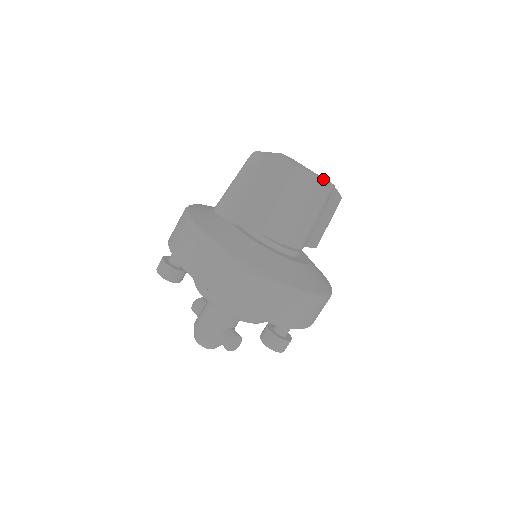
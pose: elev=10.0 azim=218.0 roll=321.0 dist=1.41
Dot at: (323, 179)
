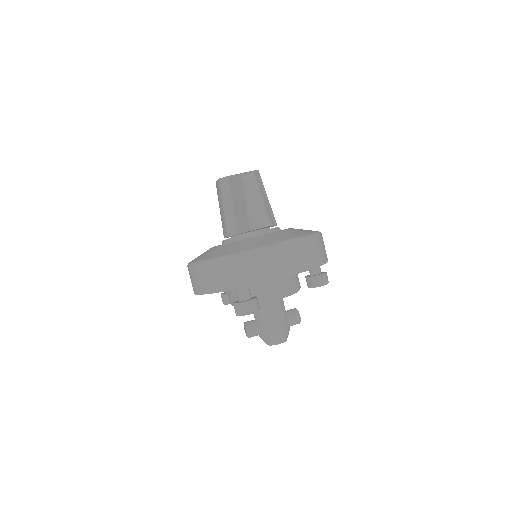
Dot at: occluded
